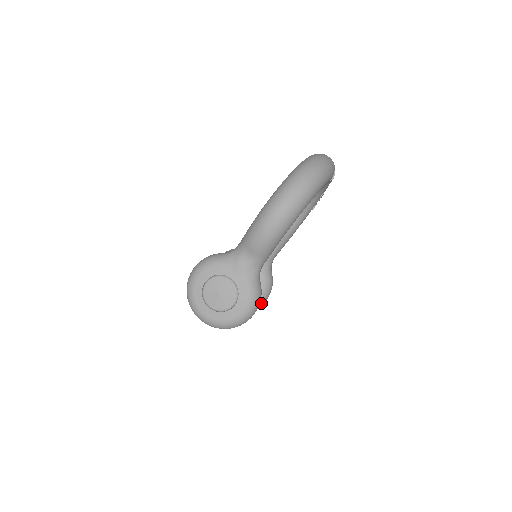
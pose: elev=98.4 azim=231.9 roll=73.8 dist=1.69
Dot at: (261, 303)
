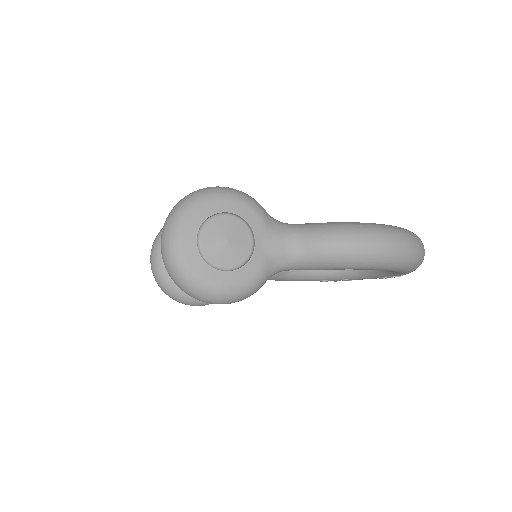
Dot at: (193, 302)
